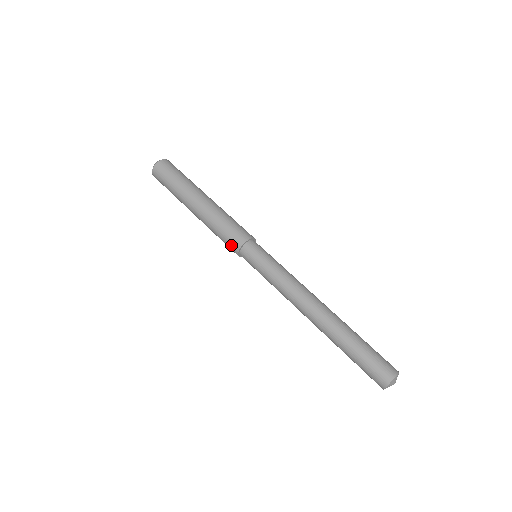
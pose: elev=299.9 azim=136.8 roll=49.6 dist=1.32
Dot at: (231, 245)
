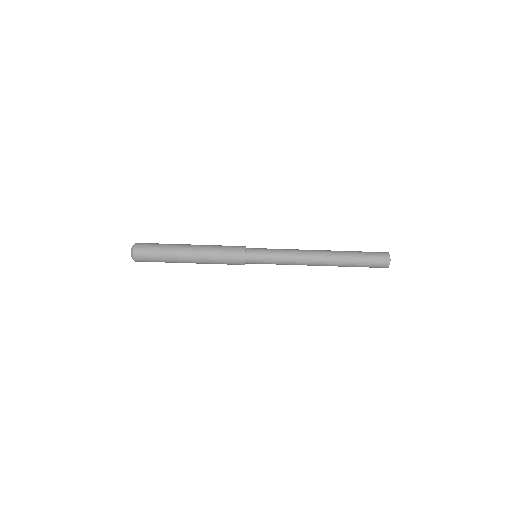
Dot at: occluded
